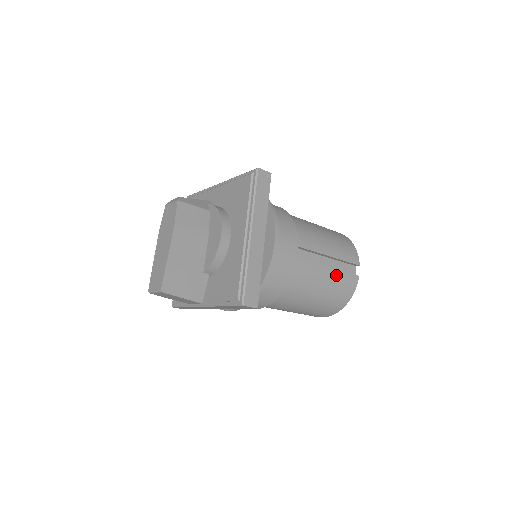
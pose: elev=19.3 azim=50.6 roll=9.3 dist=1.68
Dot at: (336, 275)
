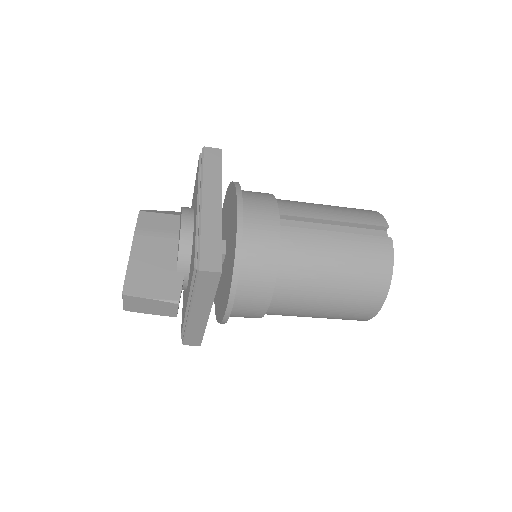
Dot at: (352, 240)
